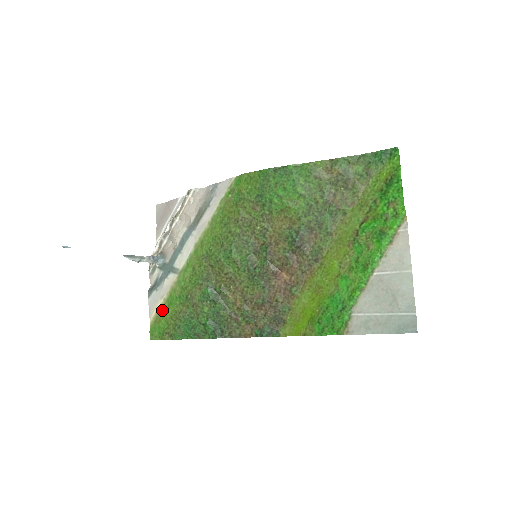
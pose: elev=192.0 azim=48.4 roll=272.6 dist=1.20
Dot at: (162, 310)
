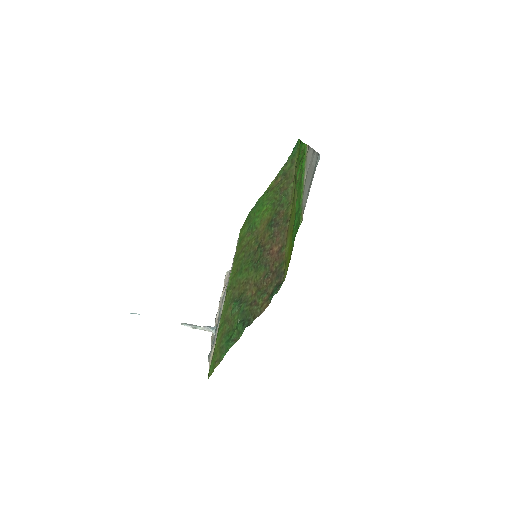
Dot at: occluded
